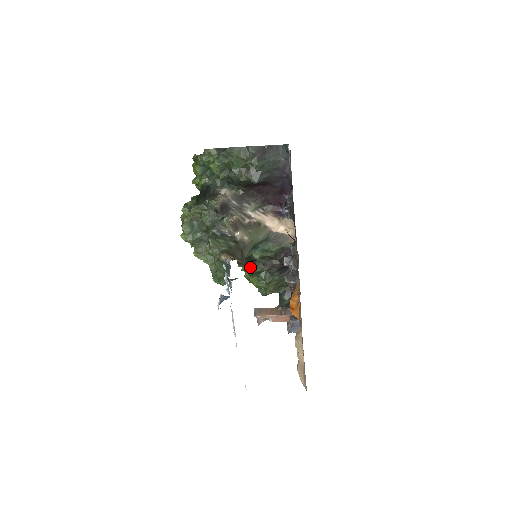
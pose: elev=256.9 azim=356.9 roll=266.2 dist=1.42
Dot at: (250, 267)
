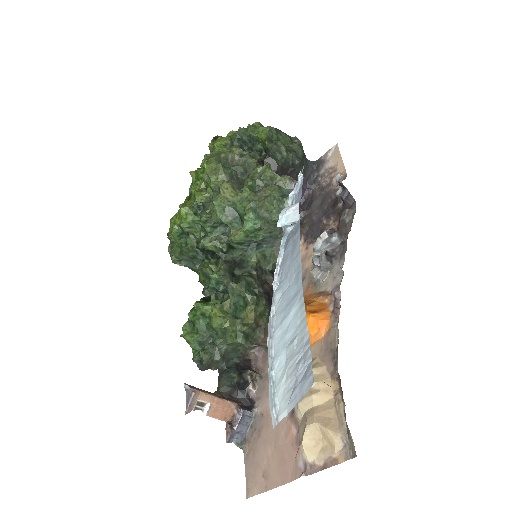
Dot at: (231, 280)
